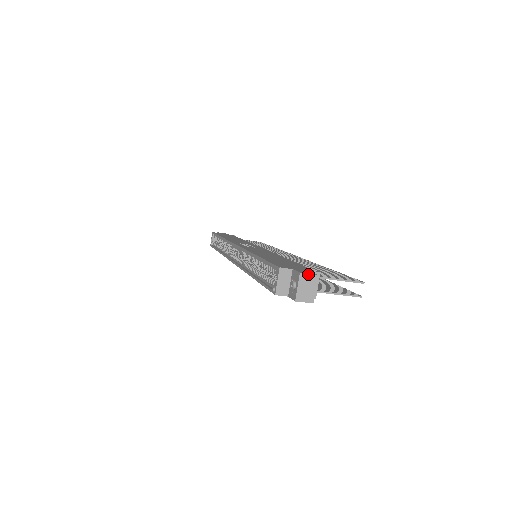
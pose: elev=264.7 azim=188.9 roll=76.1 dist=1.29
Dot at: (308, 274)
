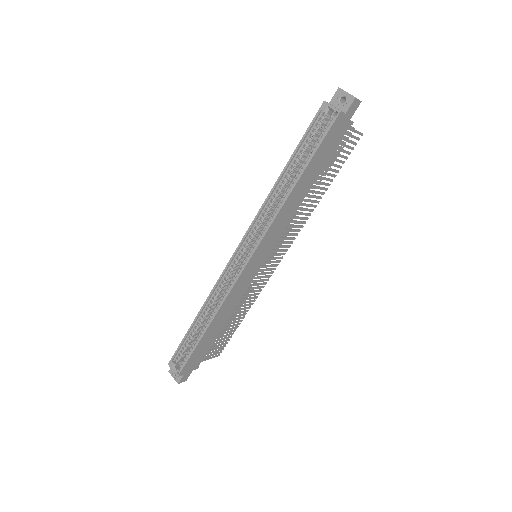
Dot at: (342, 89)
